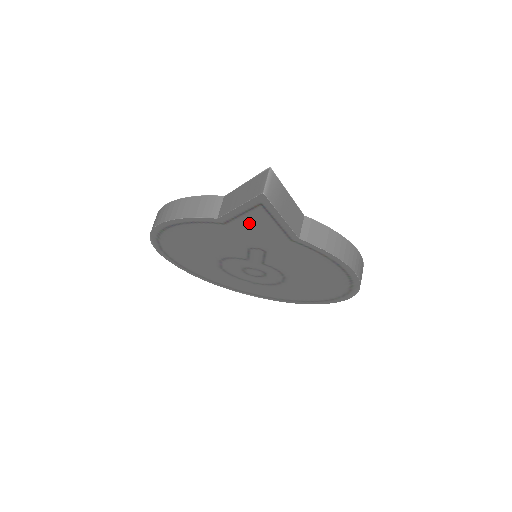
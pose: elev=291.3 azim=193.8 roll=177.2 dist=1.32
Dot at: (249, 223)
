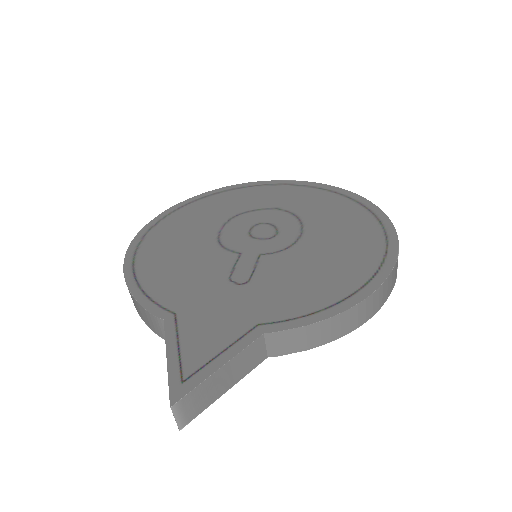
Dot at: occluded
